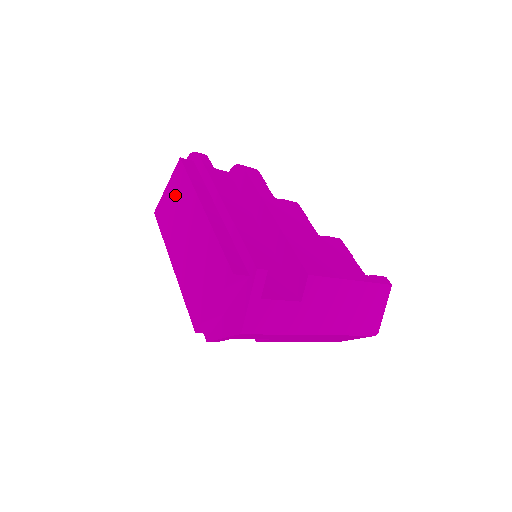
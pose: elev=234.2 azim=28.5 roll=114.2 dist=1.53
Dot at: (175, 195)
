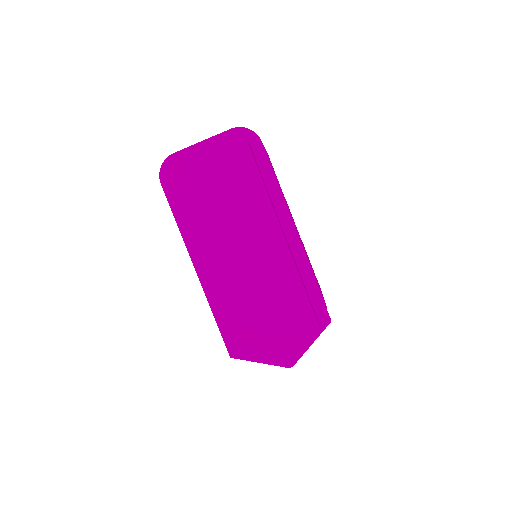
Dot at: (226, 183)
